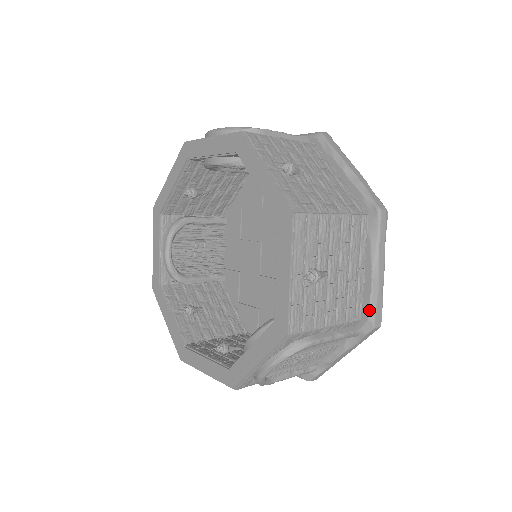
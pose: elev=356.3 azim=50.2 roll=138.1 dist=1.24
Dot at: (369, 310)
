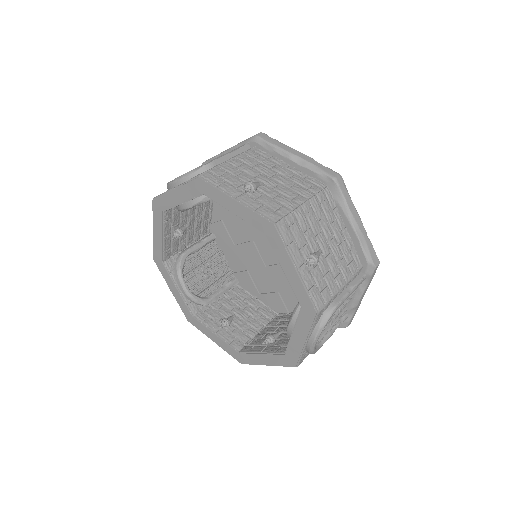
Dot at: (365, 257)
